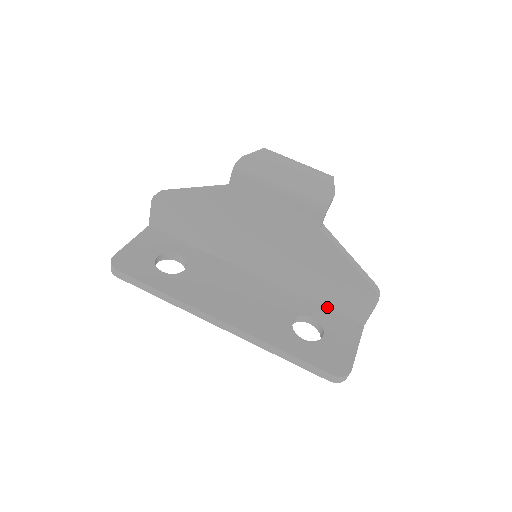
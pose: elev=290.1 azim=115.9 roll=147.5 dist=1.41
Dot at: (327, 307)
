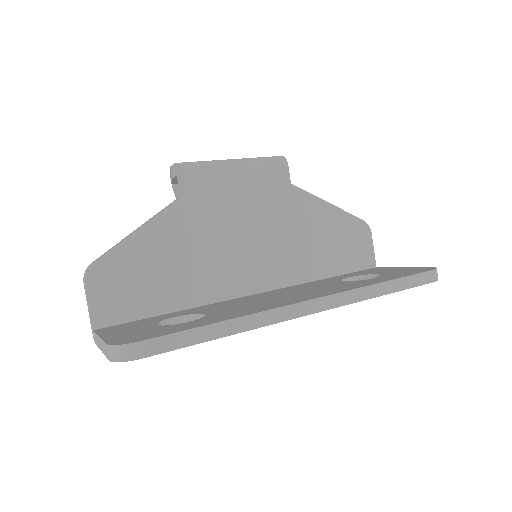
Dot at: (341, 274)
